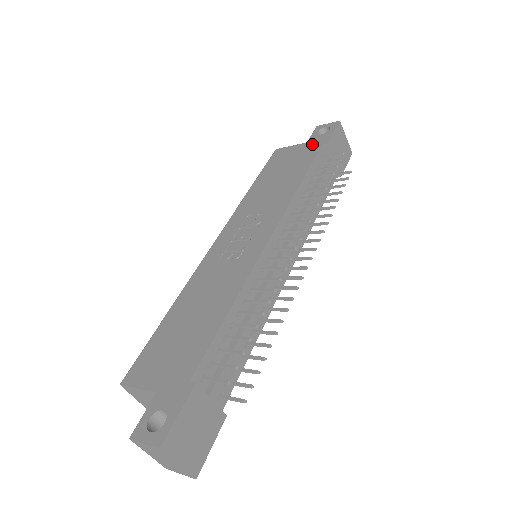
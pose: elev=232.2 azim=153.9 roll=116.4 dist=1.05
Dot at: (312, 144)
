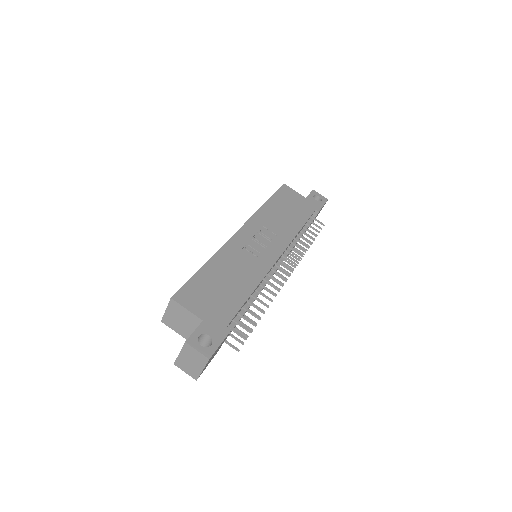
Dot at: (310, 203)
